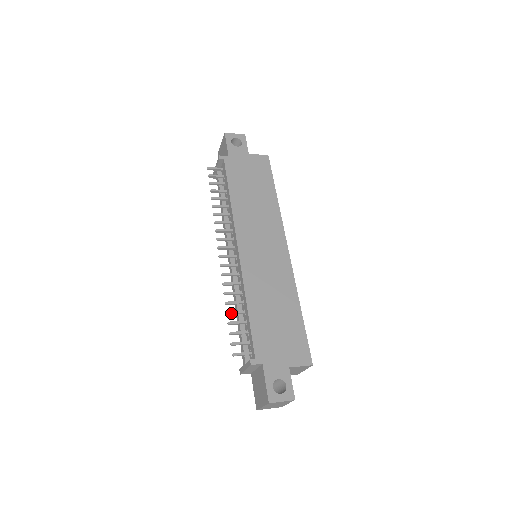
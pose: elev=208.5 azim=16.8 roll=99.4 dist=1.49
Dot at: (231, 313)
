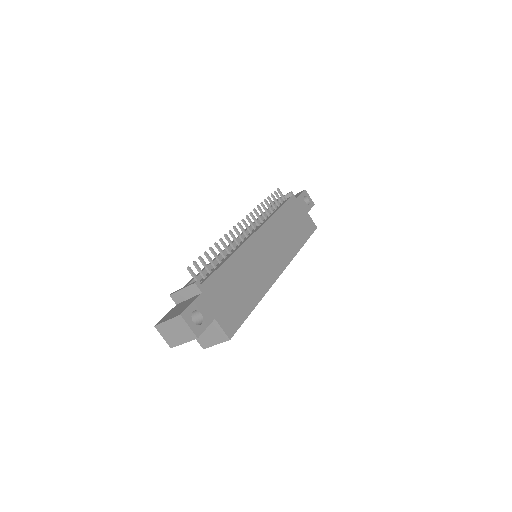
Dot at: (213, 250)
